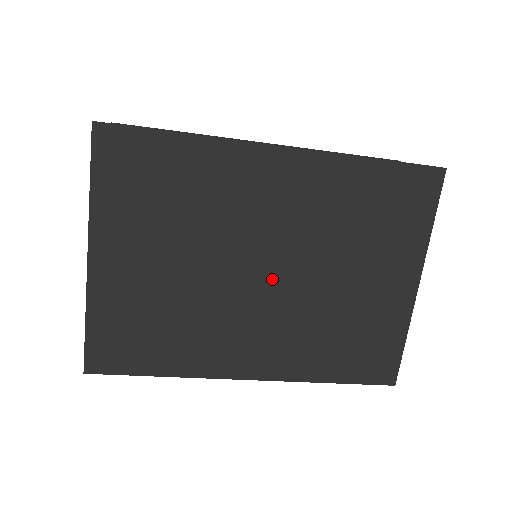
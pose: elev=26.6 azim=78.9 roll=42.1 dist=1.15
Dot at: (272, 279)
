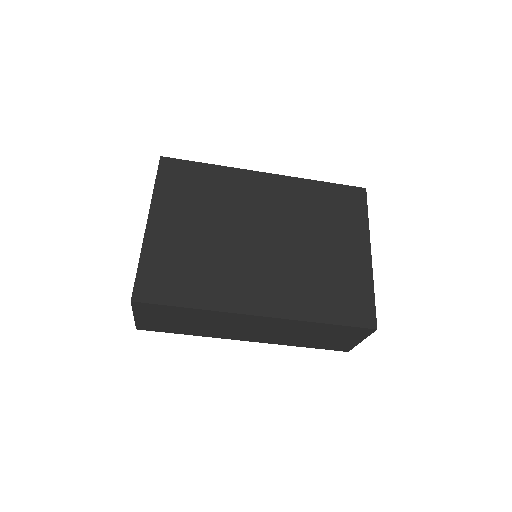
Dot at: (268, 243)
